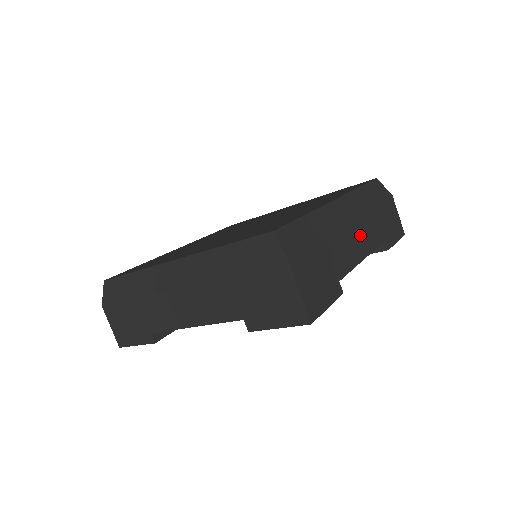
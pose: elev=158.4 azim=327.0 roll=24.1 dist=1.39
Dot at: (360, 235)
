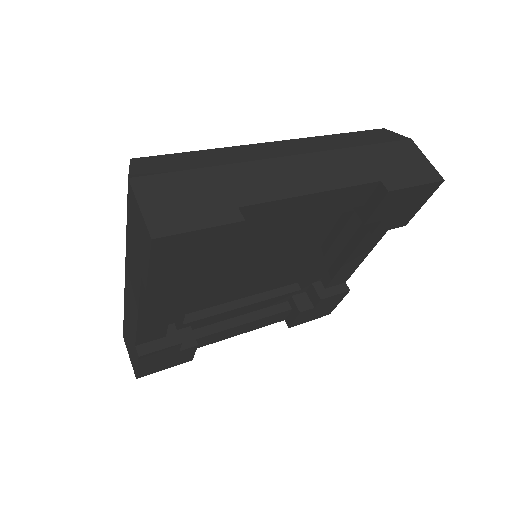
Dot at: (309, 170)
